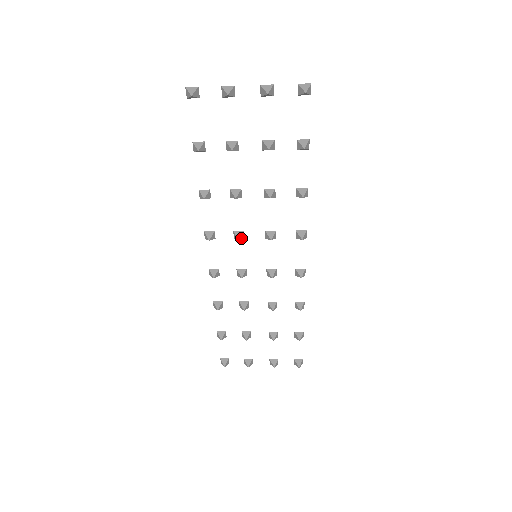
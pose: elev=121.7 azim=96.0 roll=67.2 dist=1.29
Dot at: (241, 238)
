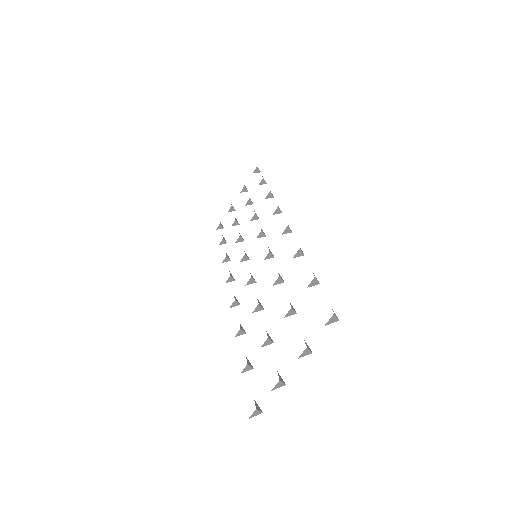
Dot at: (253, 279)
